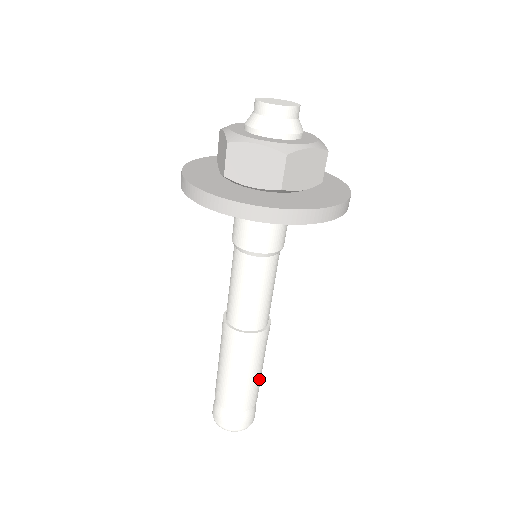
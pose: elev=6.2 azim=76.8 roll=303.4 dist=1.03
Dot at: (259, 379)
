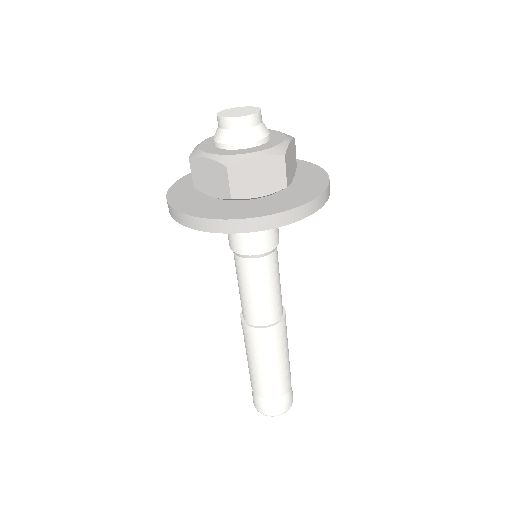
Dot at: (282, 371)
